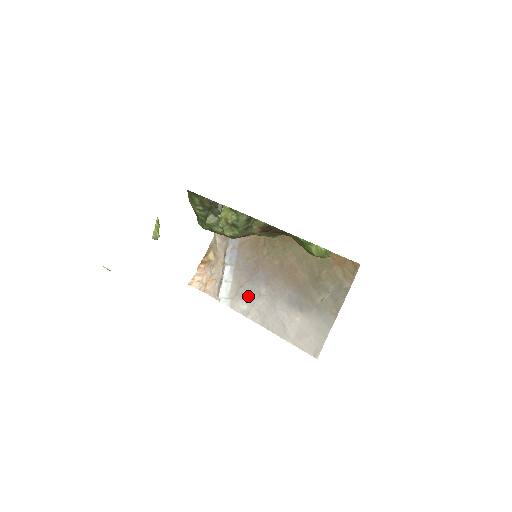
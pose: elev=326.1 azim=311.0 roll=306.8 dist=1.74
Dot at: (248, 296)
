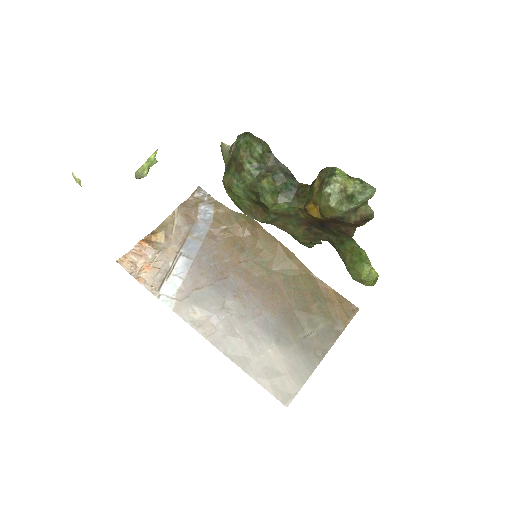
Dot at: (206, 304)
